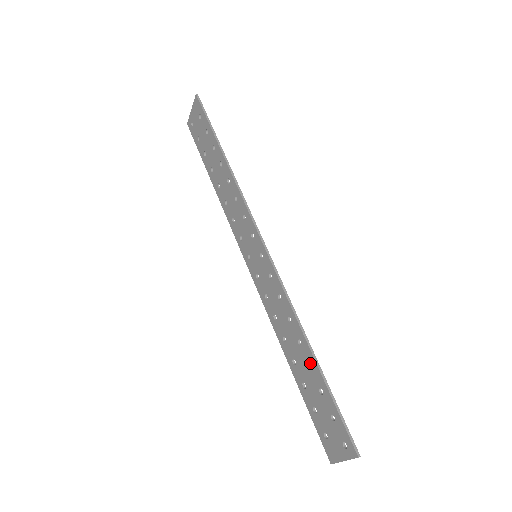
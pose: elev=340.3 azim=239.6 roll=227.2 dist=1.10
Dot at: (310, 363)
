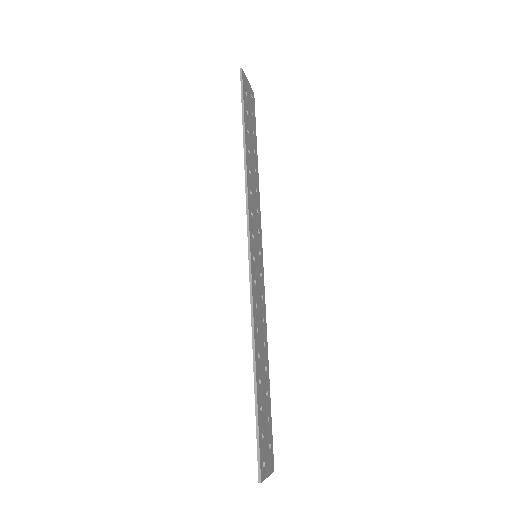
Dot at: occluded
